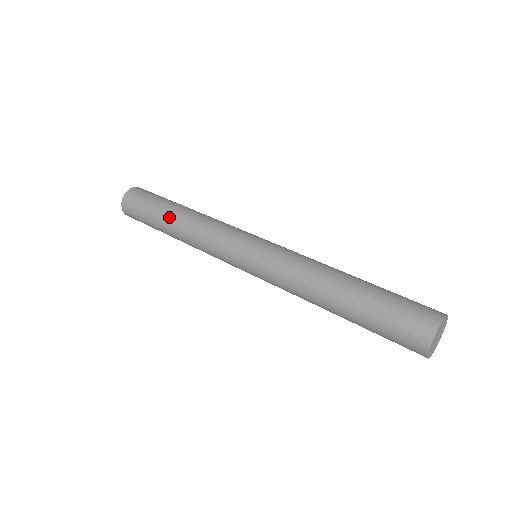
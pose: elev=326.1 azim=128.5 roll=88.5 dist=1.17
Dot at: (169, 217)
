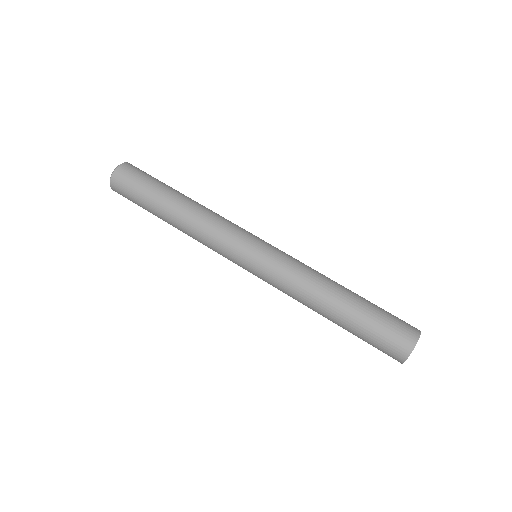
Dot at: (165, 221)
